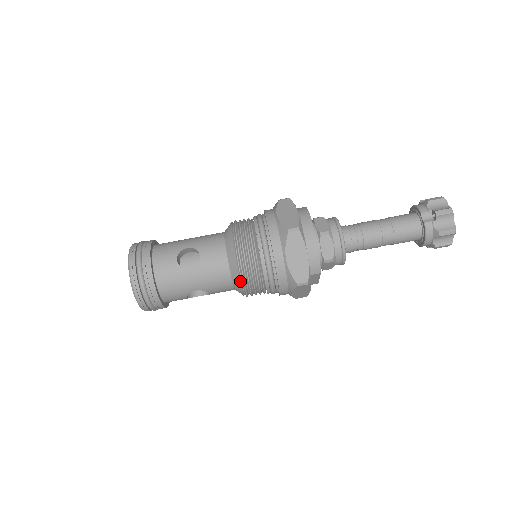
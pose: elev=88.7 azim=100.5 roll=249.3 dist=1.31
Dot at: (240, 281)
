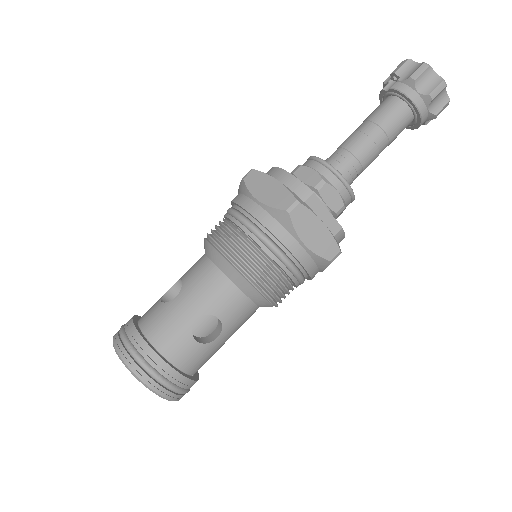
Dot at: (230, 264)
